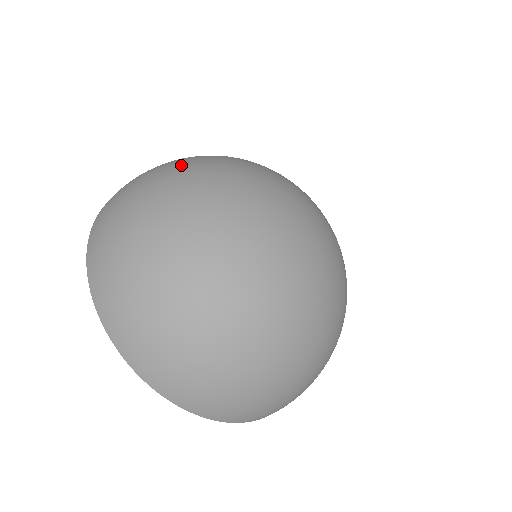
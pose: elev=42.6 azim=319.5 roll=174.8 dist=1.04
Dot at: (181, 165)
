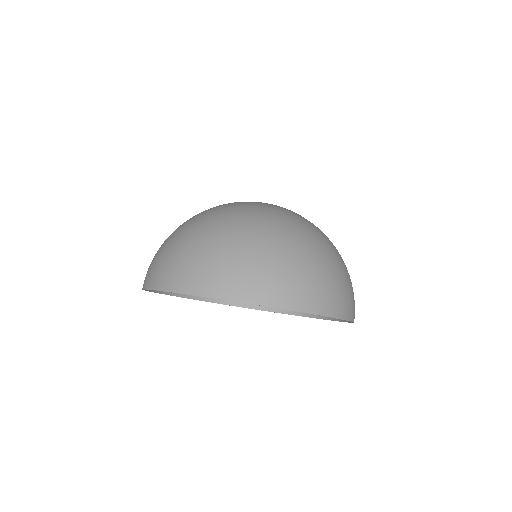
Dot at: occluded
